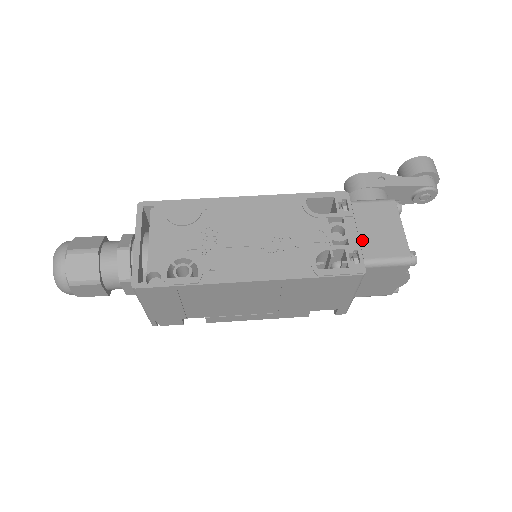
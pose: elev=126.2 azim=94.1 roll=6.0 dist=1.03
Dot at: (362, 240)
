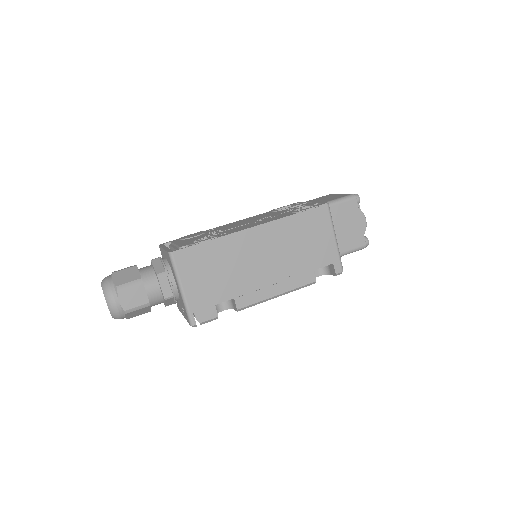
Dot at: occluded
